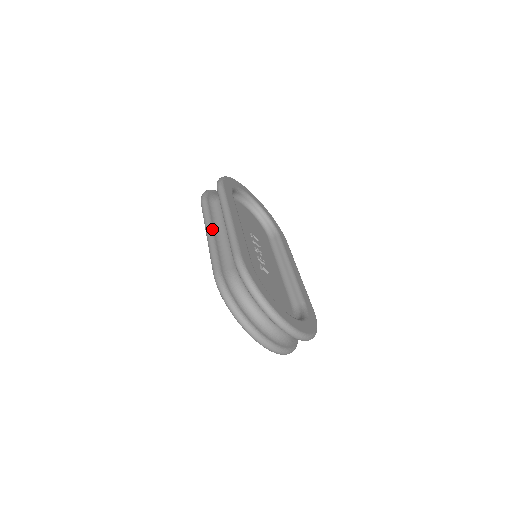
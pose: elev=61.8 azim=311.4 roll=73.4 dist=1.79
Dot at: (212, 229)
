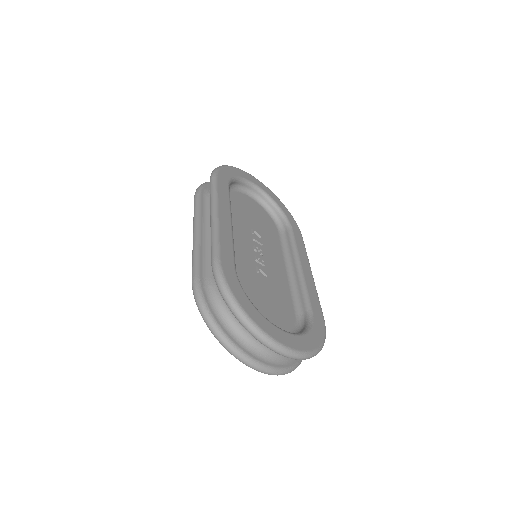
Dot at: (199, 228)
